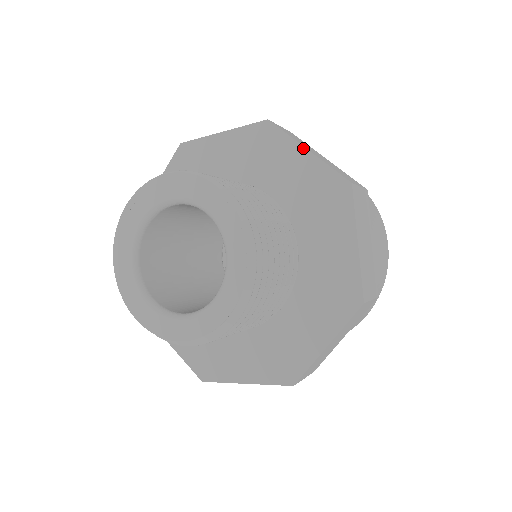
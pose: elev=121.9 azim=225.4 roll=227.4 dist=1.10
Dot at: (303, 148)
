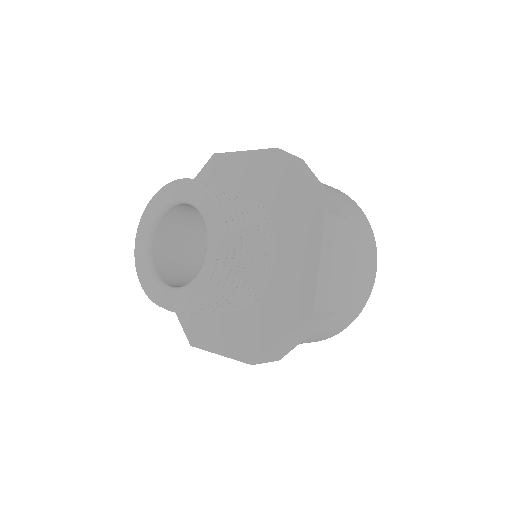
Dot at: (241, 152)
